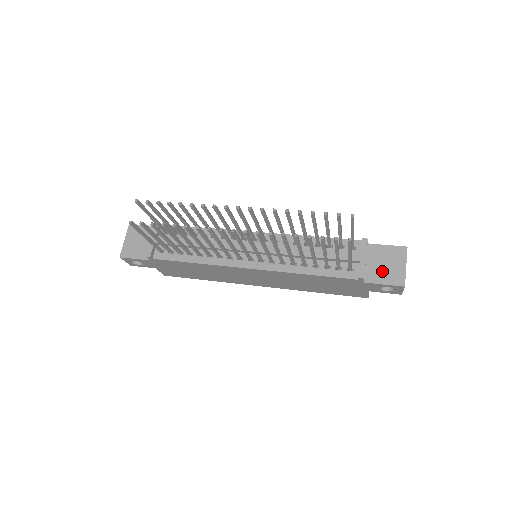
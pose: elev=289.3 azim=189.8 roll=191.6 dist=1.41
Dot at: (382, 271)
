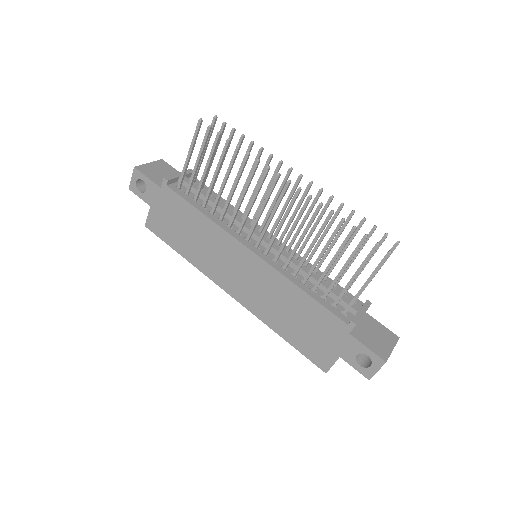
Dot at: (370, 337)
